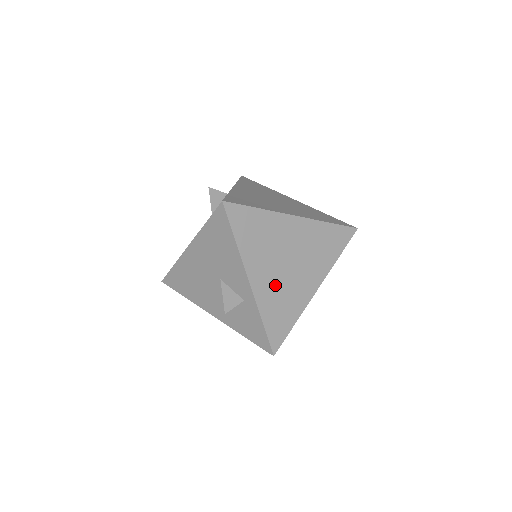
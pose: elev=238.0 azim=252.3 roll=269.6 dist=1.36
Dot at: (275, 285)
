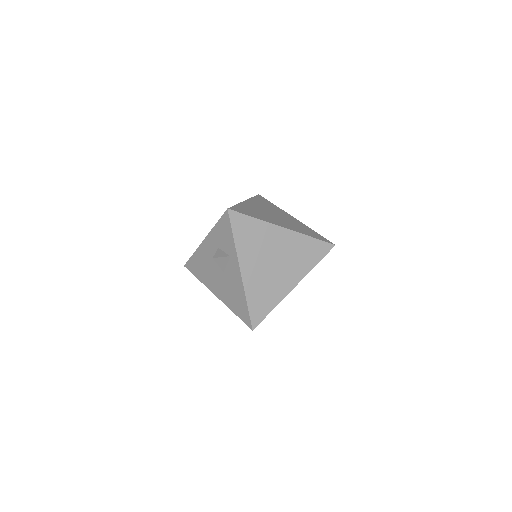
Dot at: occluded
